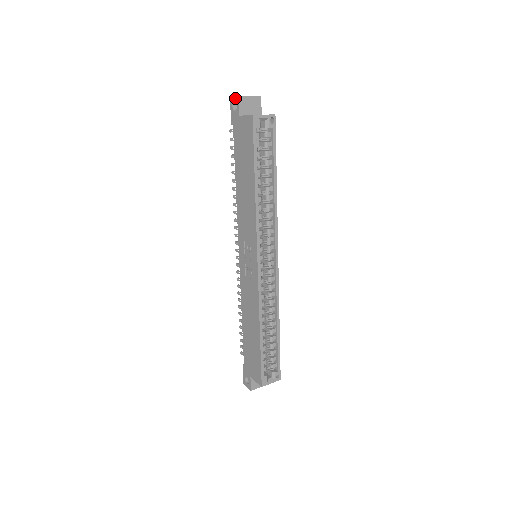
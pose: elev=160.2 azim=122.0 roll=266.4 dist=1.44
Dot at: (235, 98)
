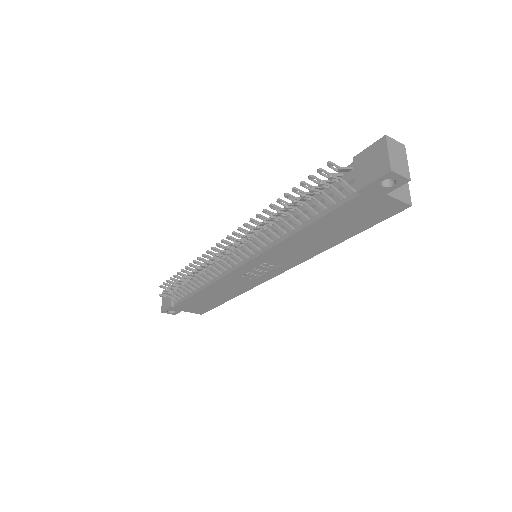
Dot at: (401, 179)
